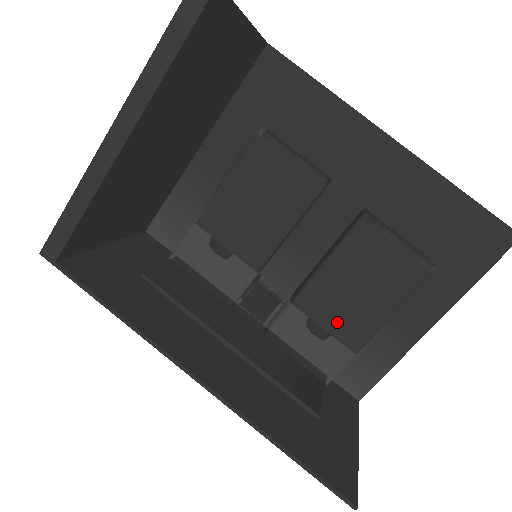
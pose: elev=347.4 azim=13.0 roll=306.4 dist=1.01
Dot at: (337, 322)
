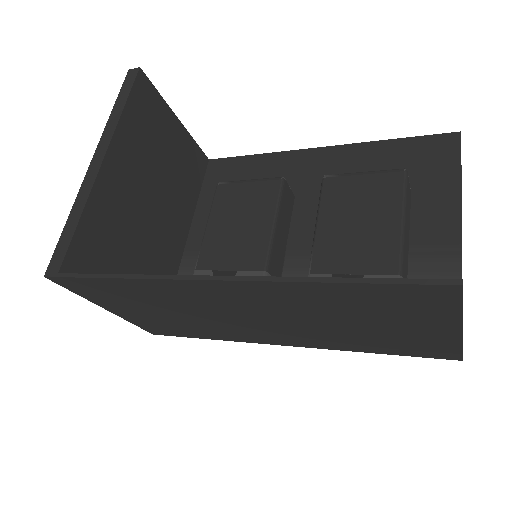
Dot at: (360, 260)
